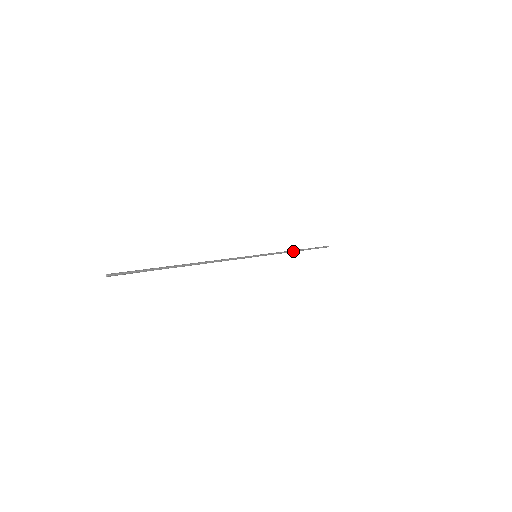
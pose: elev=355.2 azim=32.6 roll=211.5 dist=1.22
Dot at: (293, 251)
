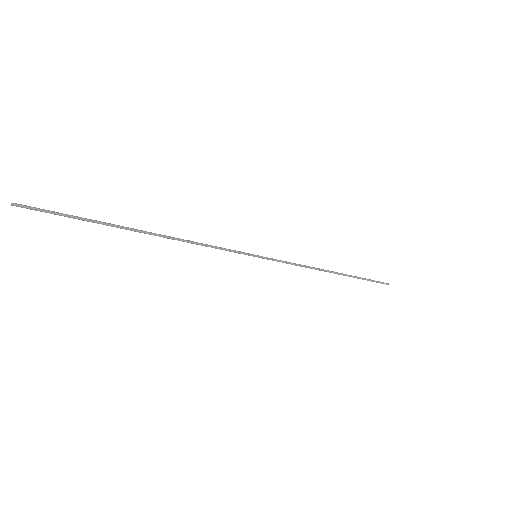
Dot at: (322, 270)
